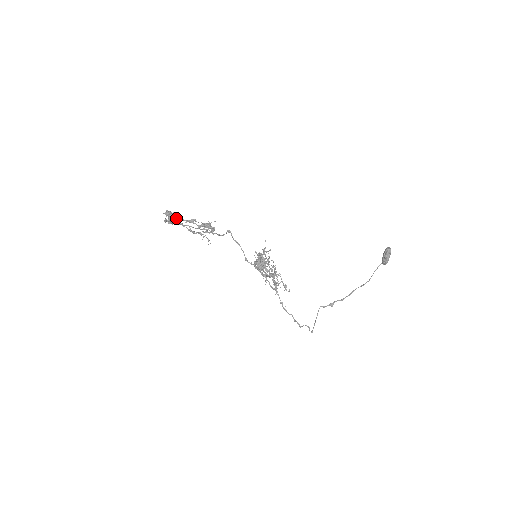
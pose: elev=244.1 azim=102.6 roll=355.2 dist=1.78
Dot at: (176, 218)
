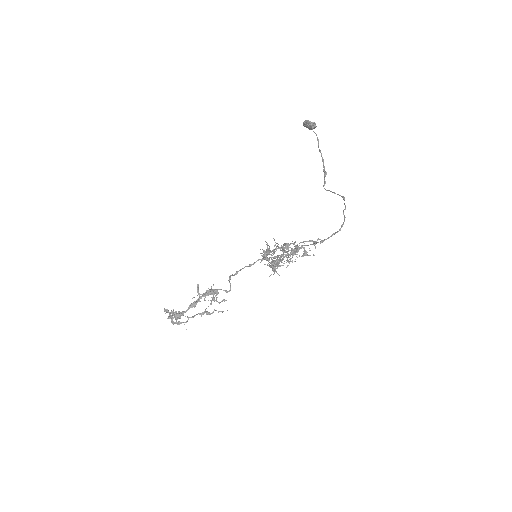
Dot at: (180, 313)
